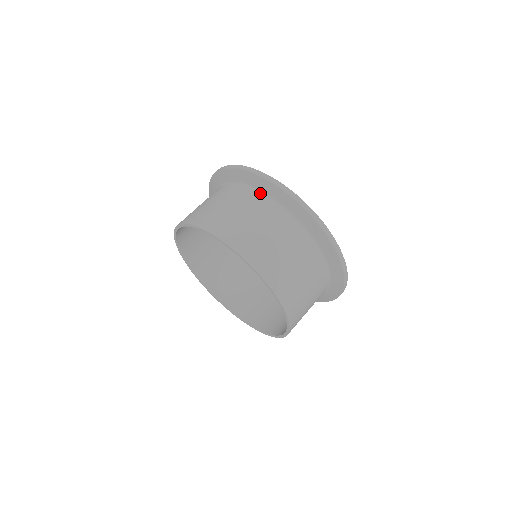
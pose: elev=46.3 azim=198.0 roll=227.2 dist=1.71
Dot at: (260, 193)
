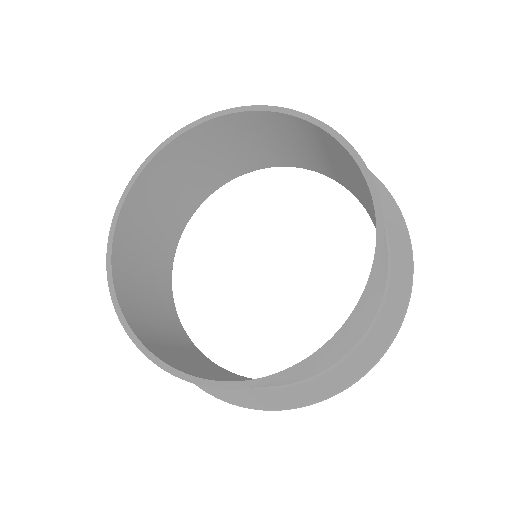
Dot at: occluded
